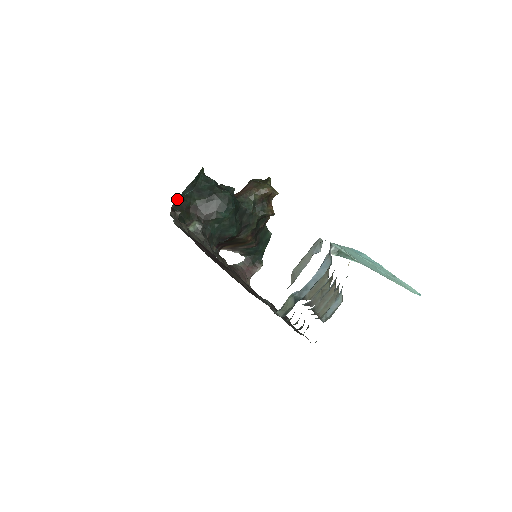
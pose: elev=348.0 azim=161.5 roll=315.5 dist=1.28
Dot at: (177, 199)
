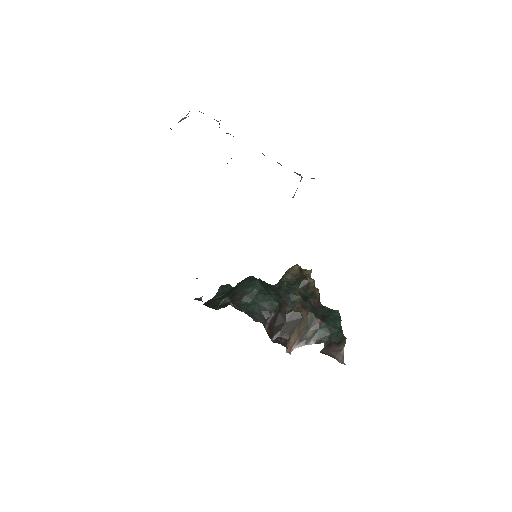
Dot at: (206, 302)
